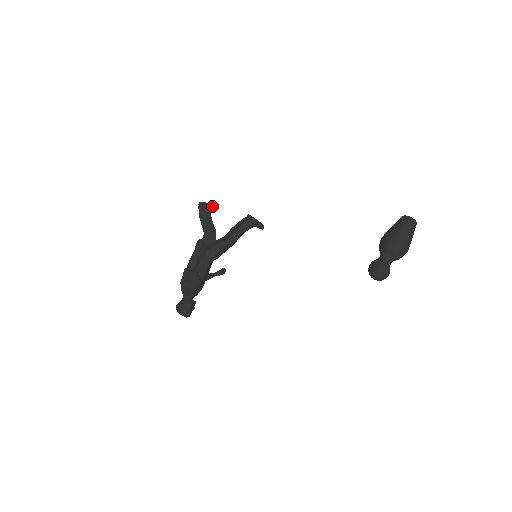
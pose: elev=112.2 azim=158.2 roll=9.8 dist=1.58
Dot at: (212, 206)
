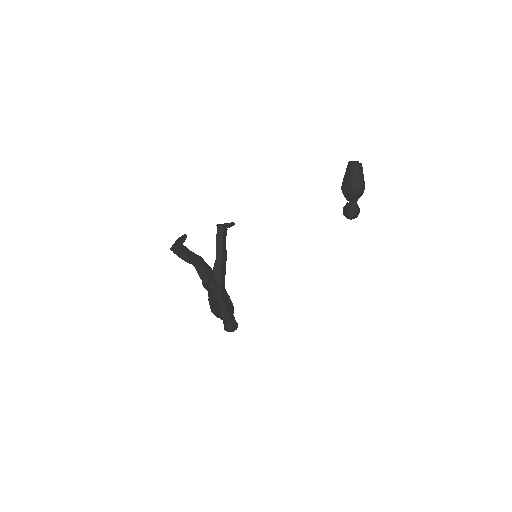
Dot at: occluded
